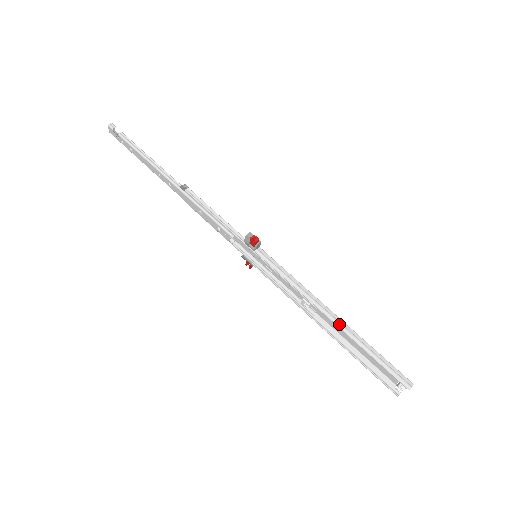
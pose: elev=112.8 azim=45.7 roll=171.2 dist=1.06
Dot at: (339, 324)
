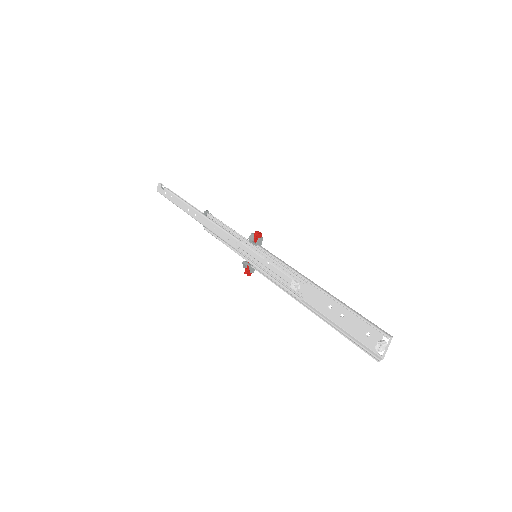
Dot at: (324, 291)
